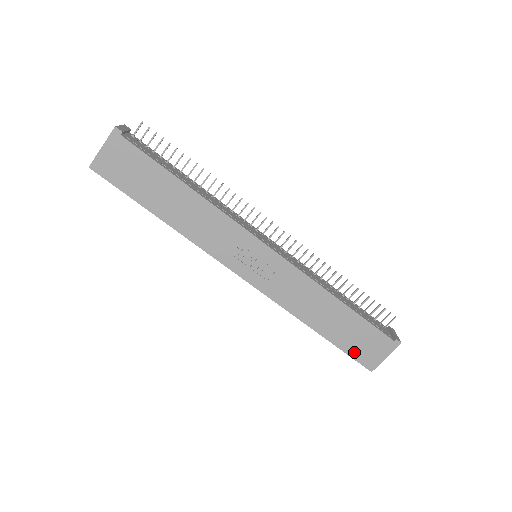
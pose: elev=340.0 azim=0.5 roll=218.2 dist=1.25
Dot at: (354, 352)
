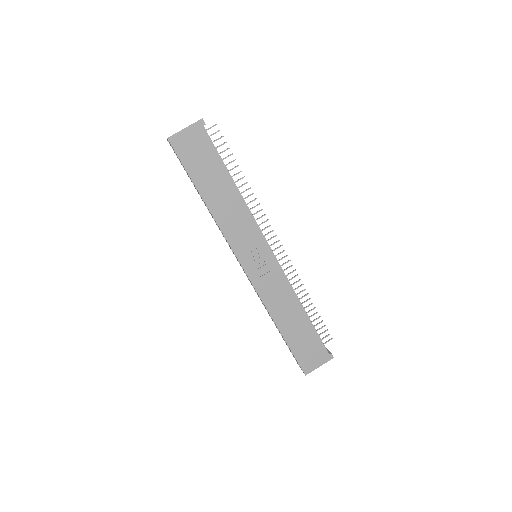
Dot at: (299, 355)
